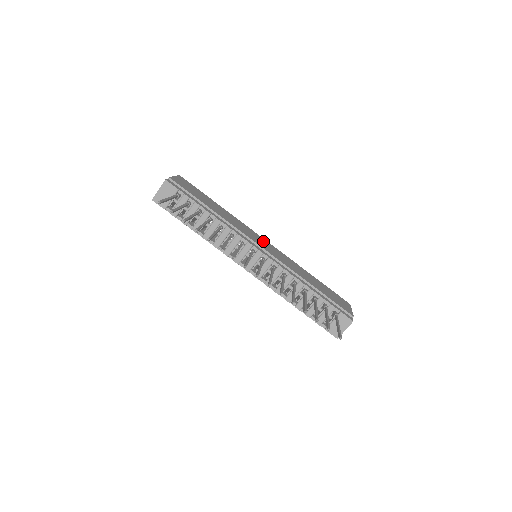
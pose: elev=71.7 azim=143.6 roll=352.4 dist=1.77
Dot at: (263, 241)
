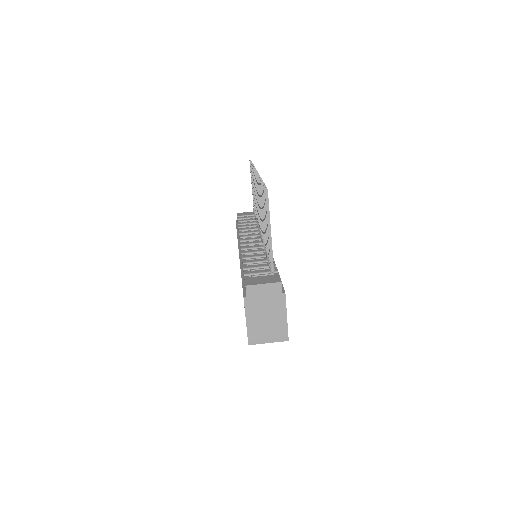
Dot at: occluded
